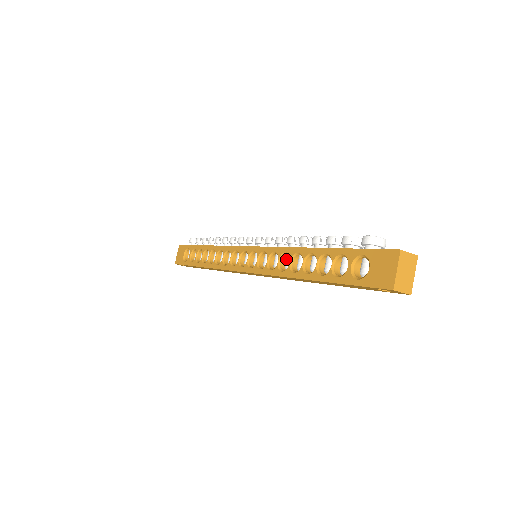
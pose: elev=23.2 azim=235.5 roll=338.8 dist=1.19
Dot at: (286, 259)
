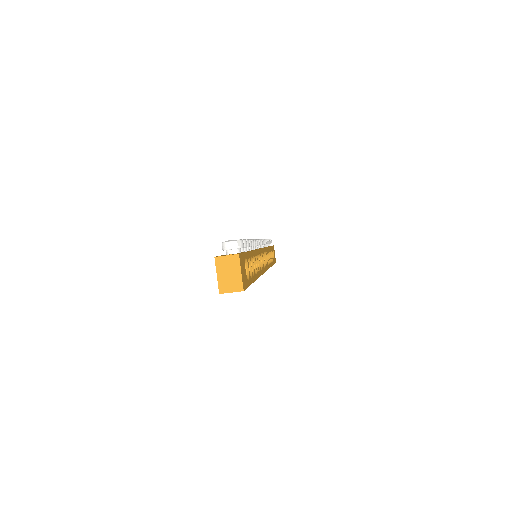
Dot at: occluded
